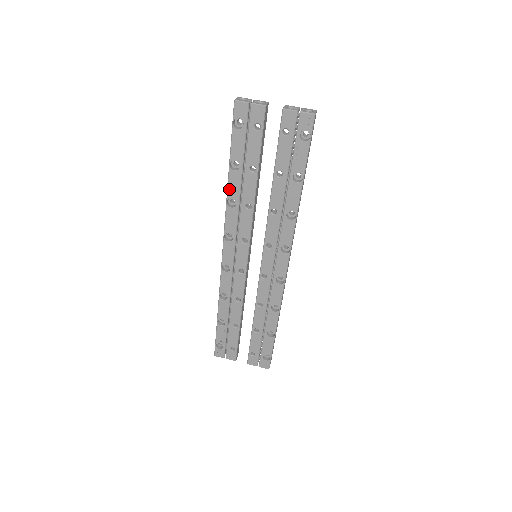
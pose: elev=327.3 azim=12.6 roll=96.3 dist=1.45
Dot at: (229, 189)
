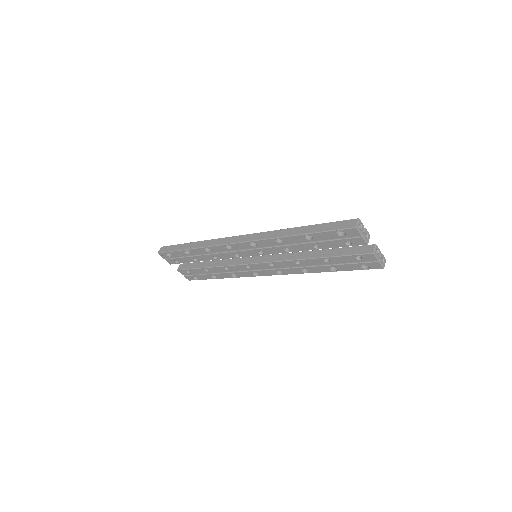
Dot at: (288, 237)
